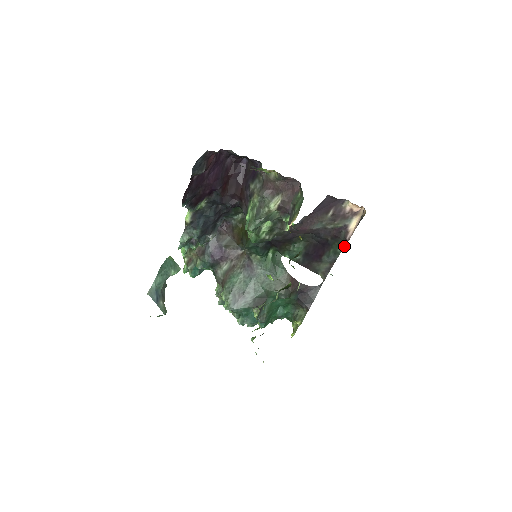
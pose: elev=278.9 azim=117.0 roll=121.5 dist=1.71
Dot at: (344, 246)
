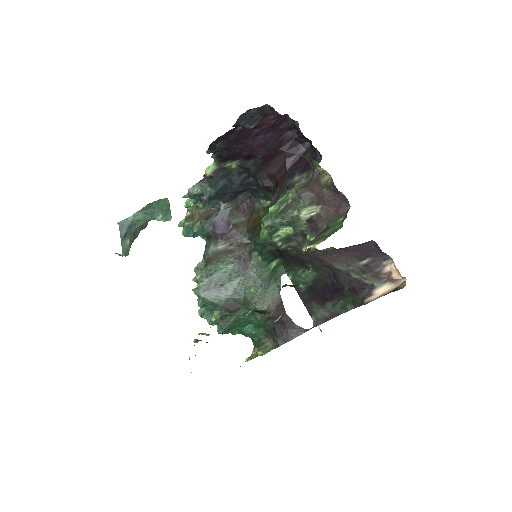
Dot at: (357, 306)
